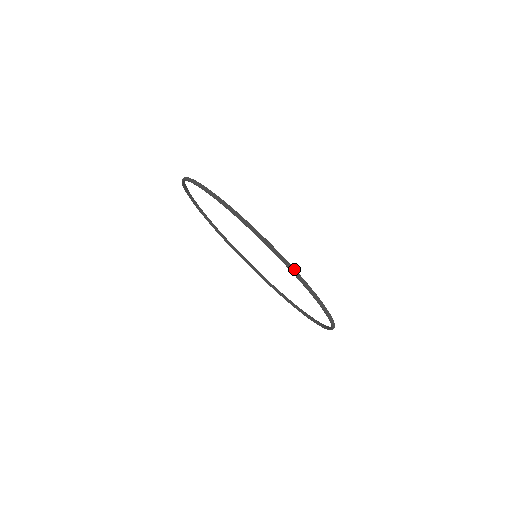
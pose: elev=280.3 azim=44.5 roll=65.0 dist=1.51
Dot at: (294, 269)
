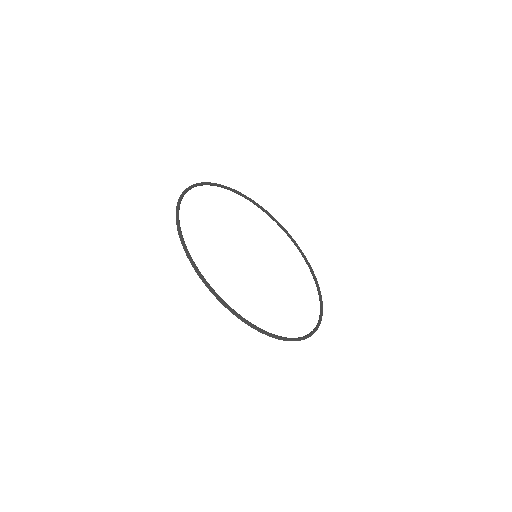
Dot at: occluded
